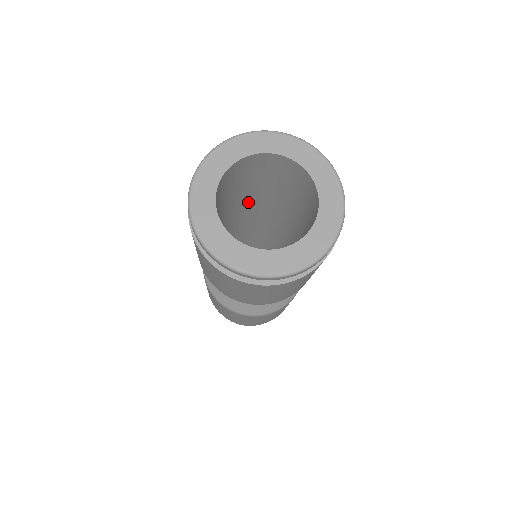
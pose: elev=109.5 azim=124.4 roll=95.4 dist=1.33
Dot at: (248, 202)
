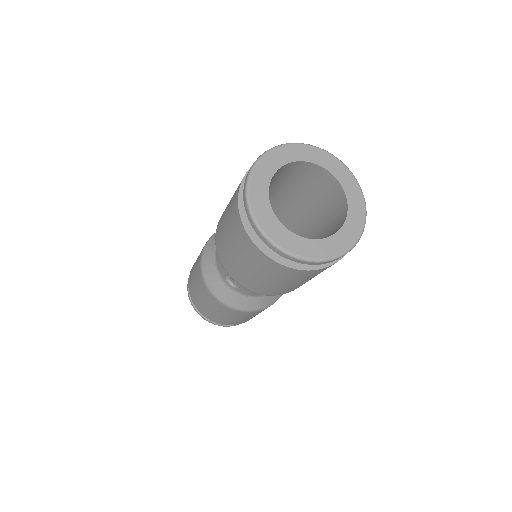
Dot at: occluded
